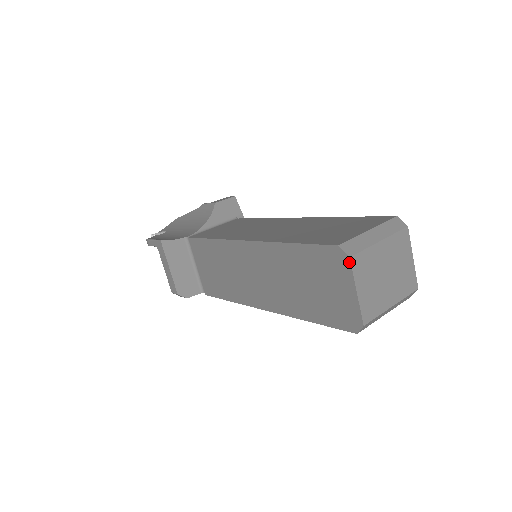
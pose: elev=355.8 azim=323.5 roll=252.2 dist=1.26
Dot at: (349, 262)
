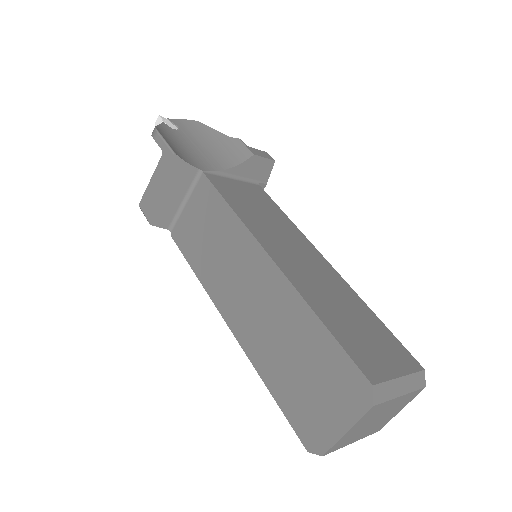
Dot at: (368, 408)
